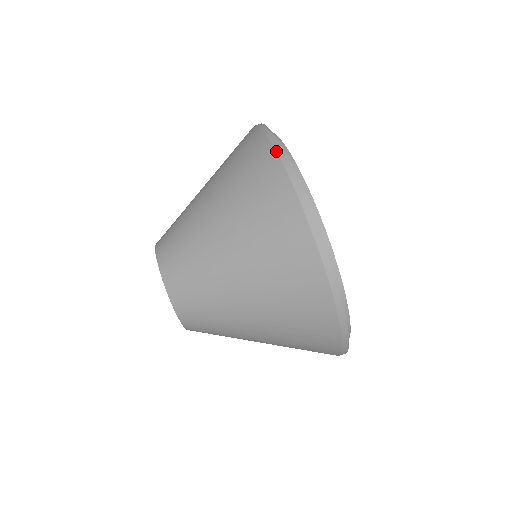
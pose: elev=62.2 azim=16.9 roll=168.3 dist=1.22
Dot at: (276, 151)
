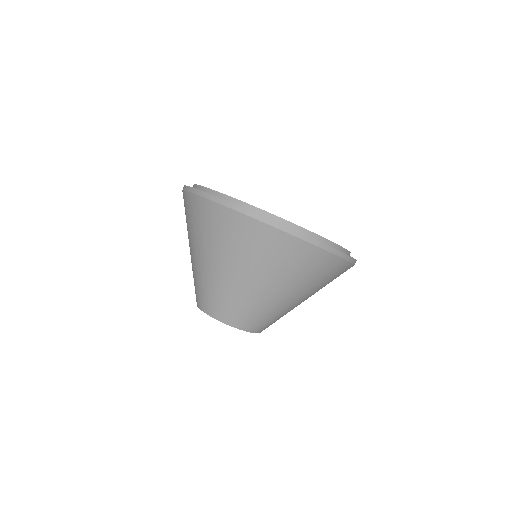
Dot at: (267, 224)
